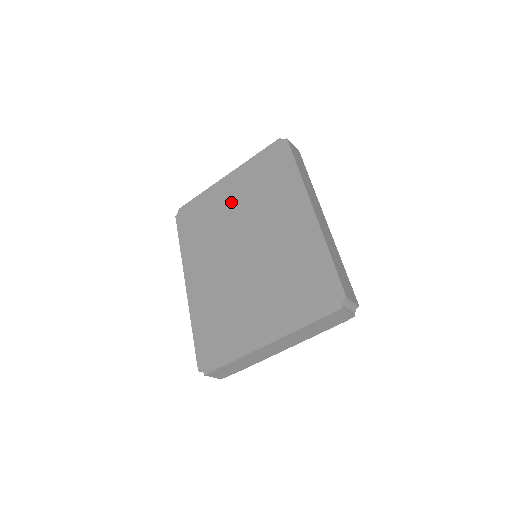
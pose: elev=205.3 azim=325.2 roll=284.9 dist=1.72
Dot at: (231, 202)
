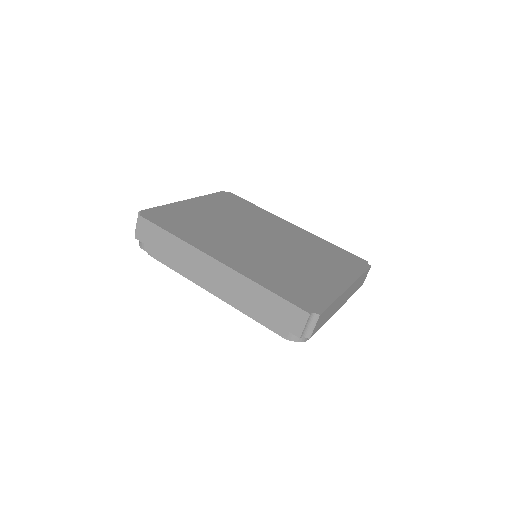
Dot at: (212, 214)
